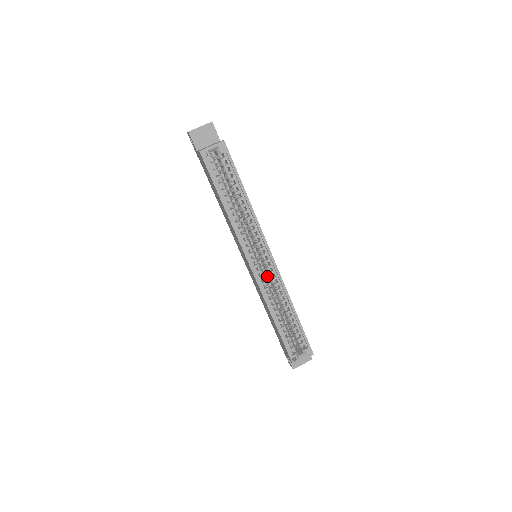
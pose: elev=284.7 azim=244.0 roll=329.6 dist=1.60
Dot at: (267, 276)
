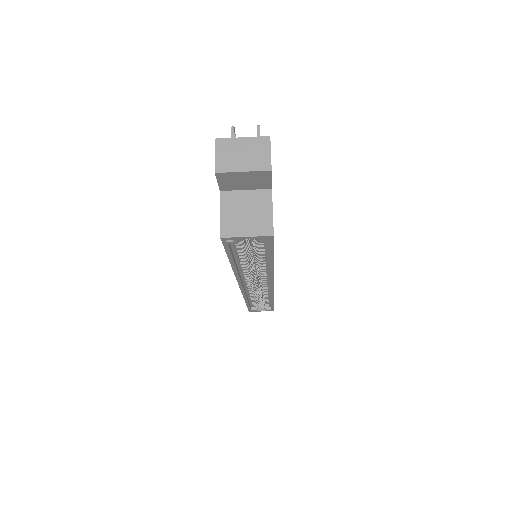
Dot at: (258, 280)
